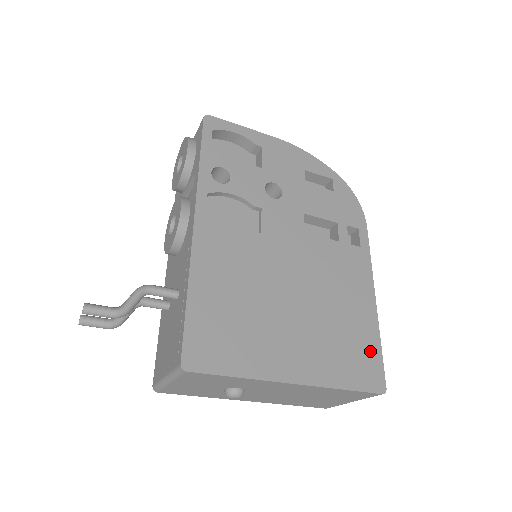
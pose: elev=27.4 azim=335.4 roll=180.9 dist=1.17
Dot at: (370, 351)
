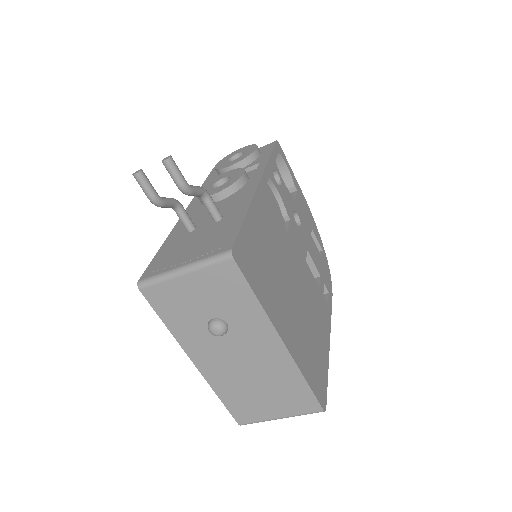
Dot at: (322, 373)
